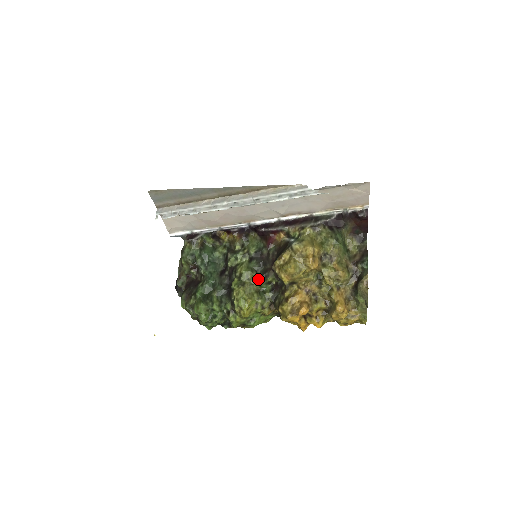
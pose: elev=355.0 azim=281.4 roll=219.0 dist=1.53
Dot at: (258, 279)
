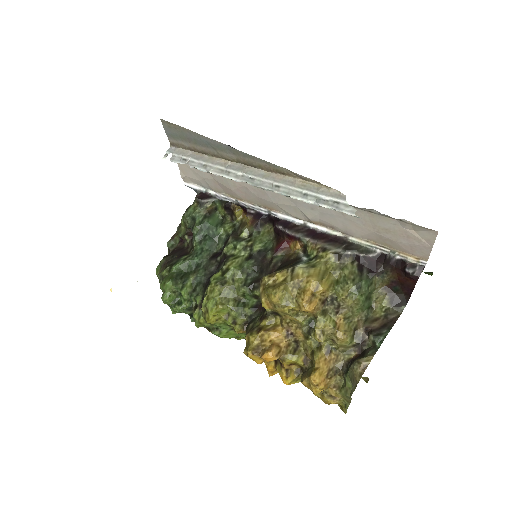
Dot at: (243, 286)
